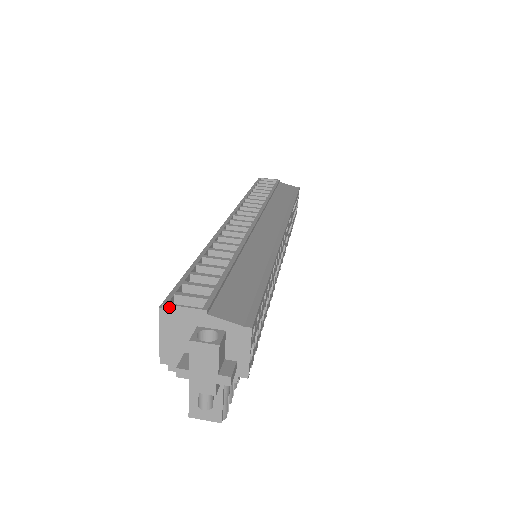
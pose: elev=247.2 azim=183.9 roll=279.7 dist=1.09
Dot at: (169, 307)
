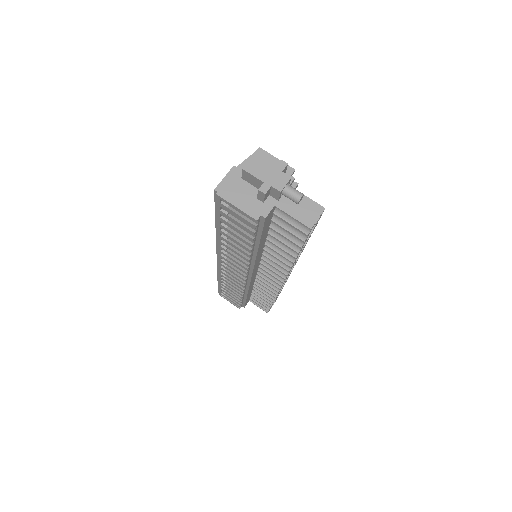
Dot at: (219, 187)
